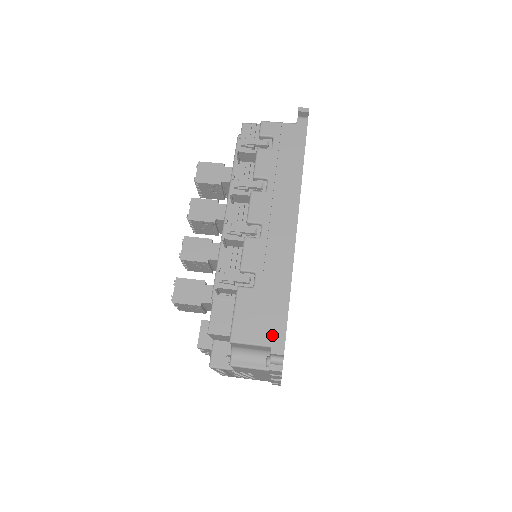
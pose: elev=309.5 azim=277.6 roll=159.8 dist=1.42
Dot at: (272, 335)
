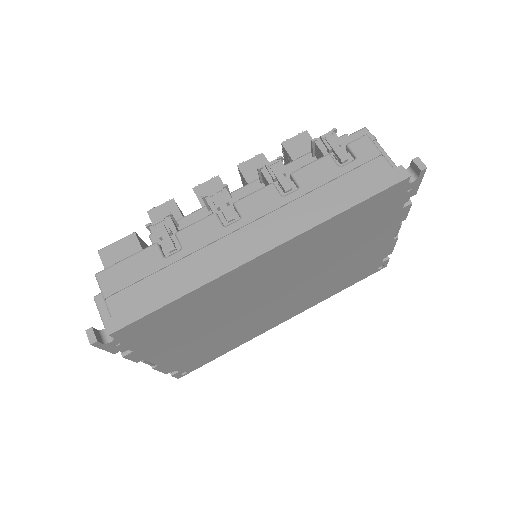
Dot at: (123, 309)
